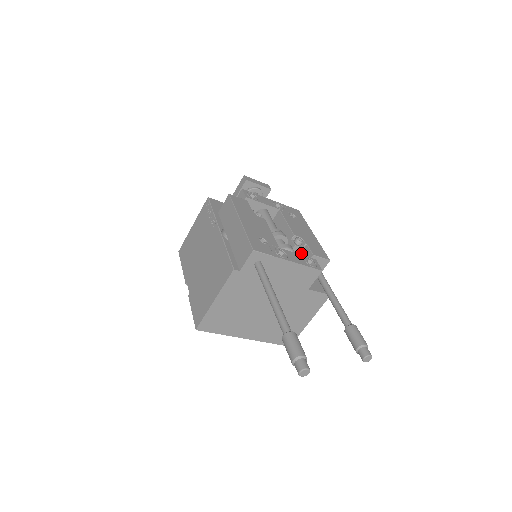
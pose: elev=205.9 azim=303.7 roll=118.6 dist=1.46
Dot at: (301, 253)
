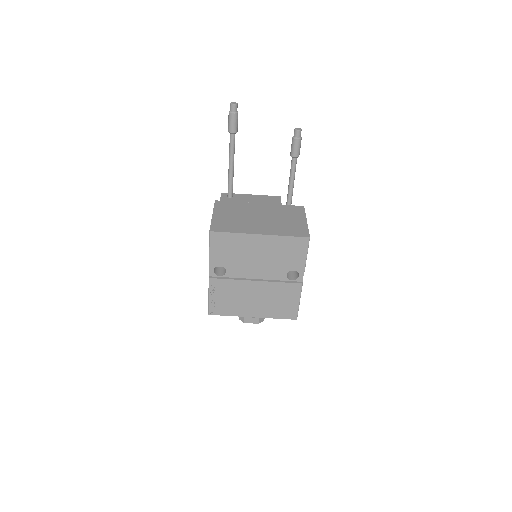
Dot at: occluded
